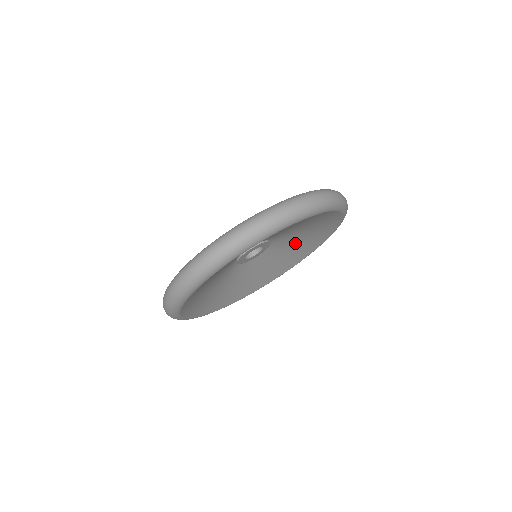
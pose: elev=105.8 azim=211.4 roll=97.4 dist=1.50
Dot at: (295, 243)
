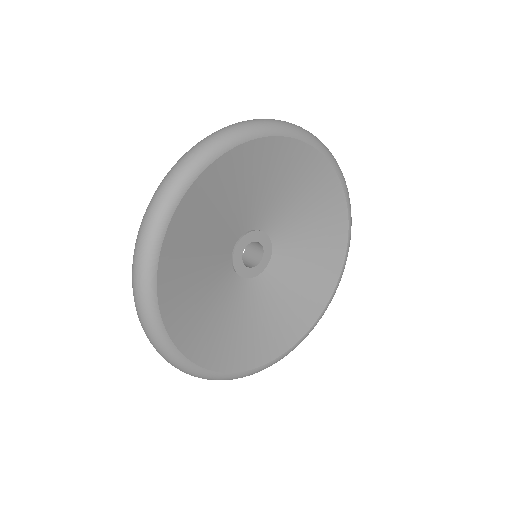
Dot at: (268, 312)
